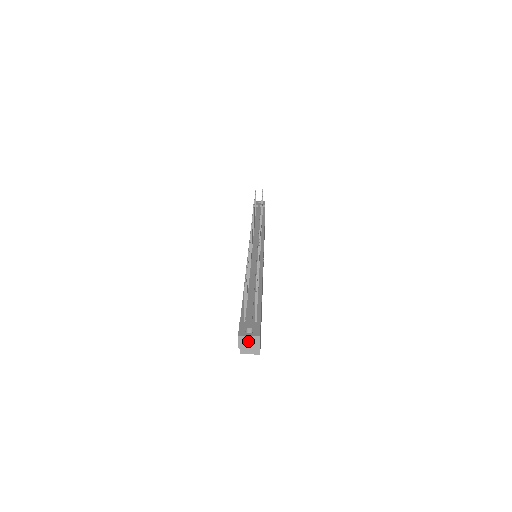
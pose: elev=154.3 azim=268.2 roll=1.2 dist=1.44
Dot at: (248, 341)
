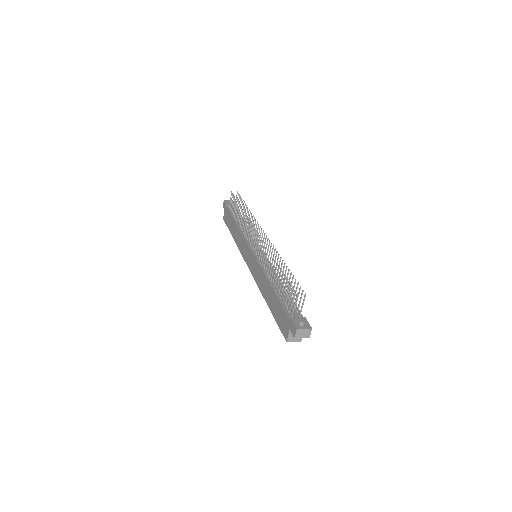
Dot at: (303, 332)
